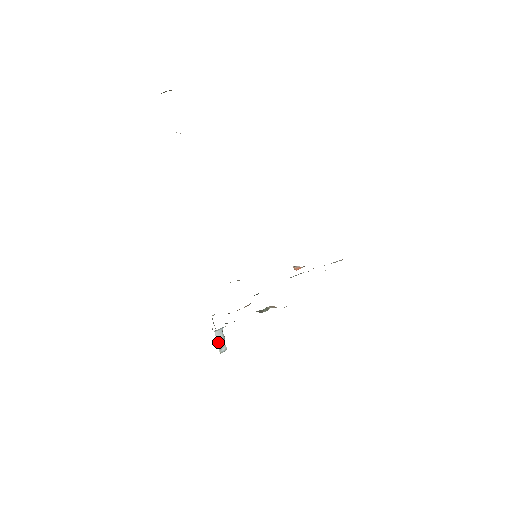
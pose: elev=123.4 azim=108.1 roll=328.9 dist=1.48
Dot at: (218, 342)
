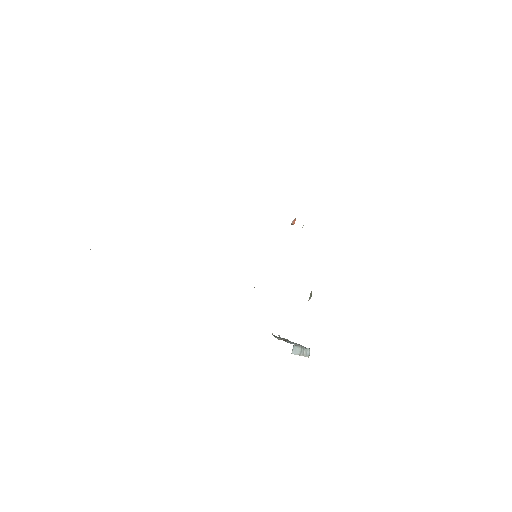
Dot at: (300, 355)
